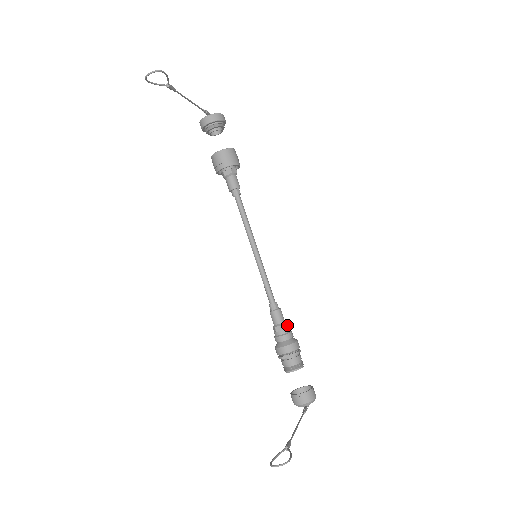
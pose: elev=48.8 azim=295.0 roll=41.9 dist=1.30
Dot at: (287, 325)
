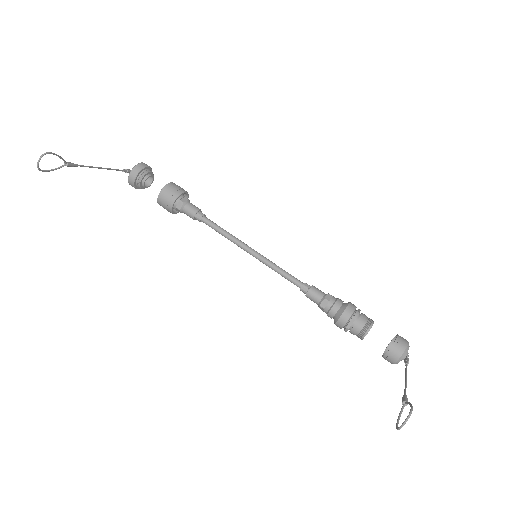
Dot at: (329, 295)
